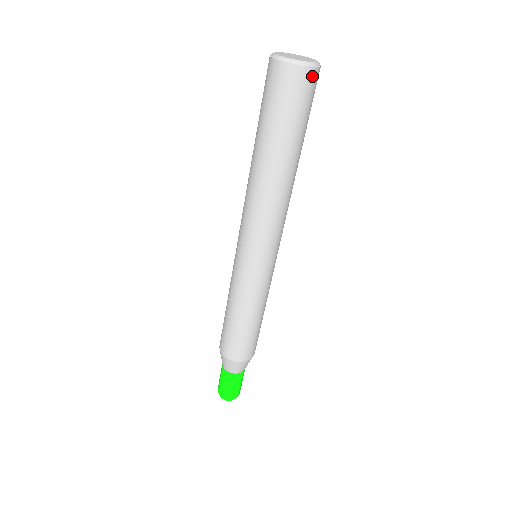
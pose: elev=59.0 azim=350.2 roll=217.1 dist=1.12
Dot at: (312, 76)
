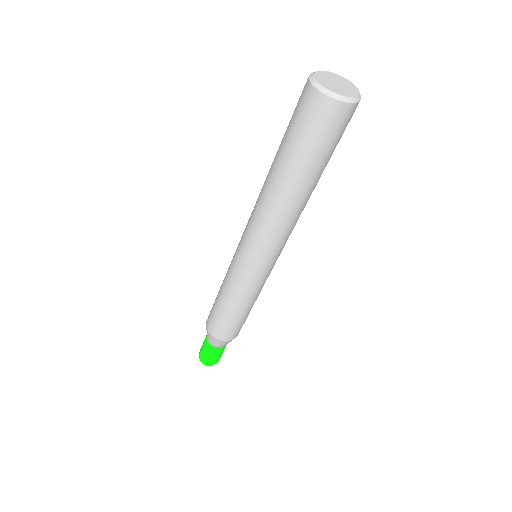
Dot at: (356, 107)
